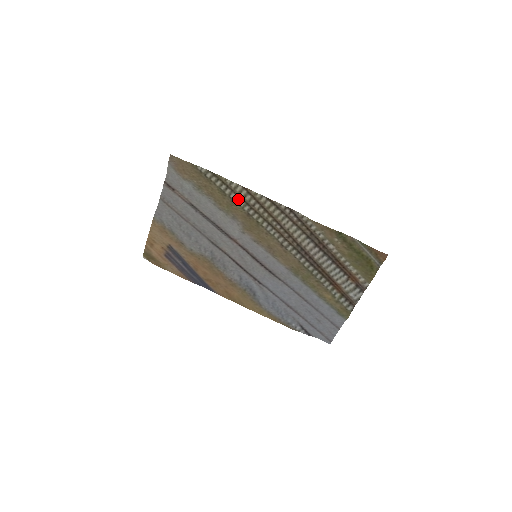
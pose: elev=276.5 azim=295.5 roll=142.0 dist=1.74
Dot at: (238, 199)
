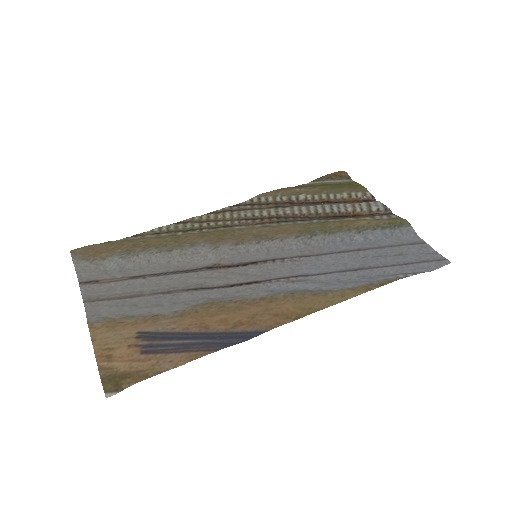
Dot at: (180, 233)
